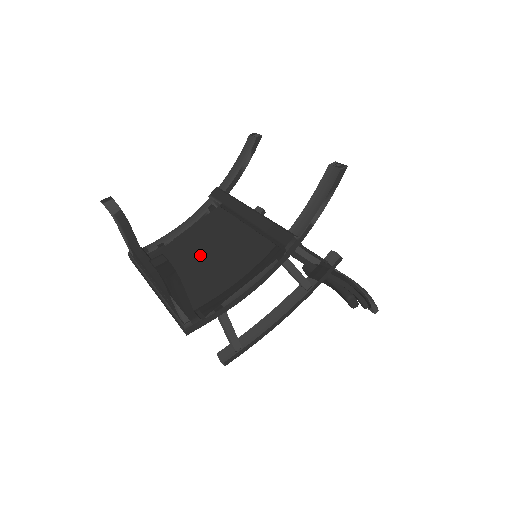
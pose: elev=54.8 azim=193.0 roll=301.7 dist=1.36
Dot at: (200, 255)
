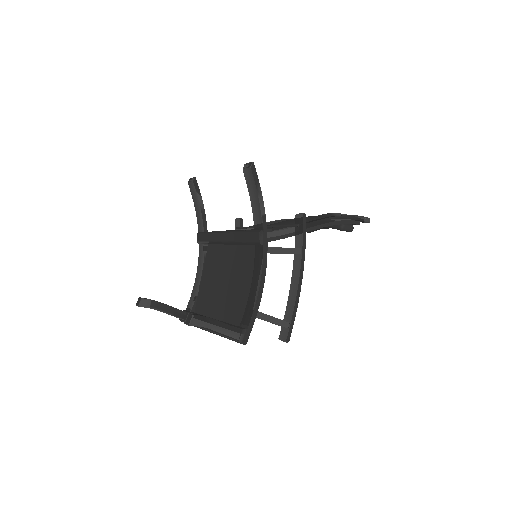
Dot at: (220, 287)
